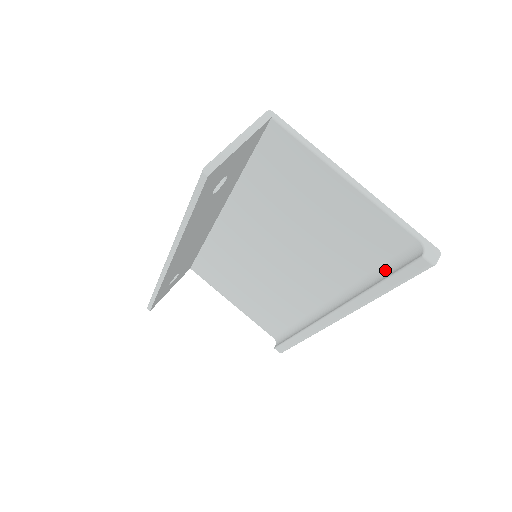
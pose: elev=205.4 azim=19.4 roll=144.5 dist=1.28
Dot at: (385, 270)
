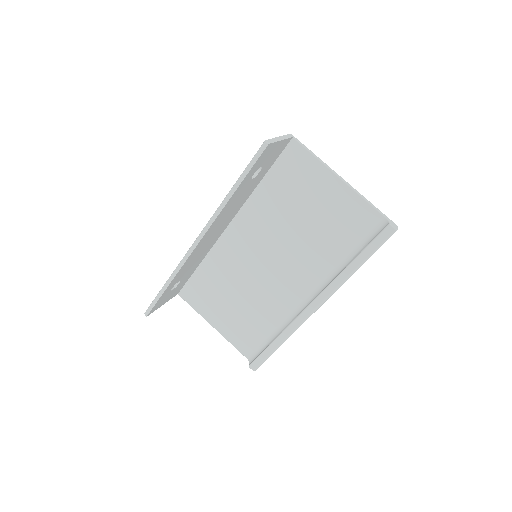
Dot at: (360, 248)
